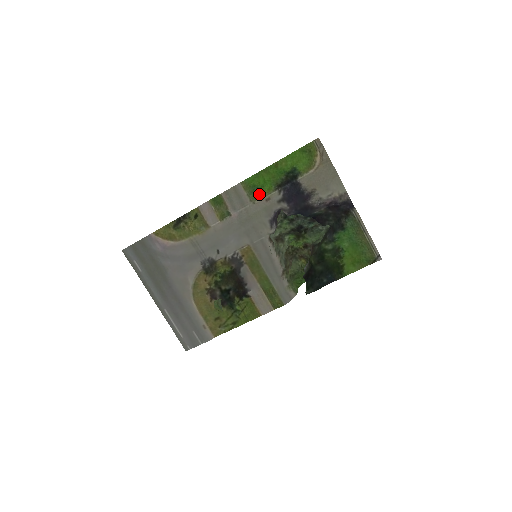
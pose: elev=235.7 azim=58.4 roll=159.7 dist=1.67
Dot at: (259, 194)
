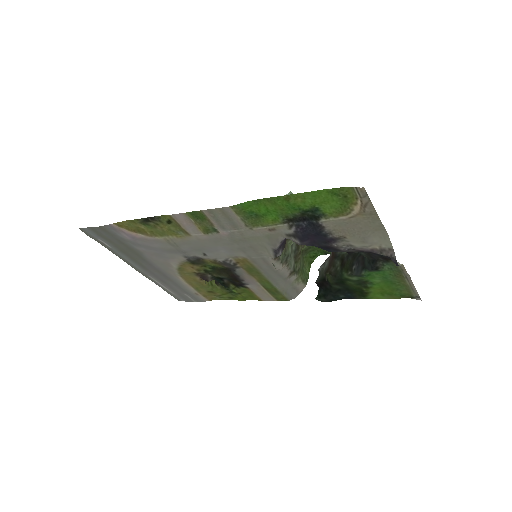
Dot at: (259, 222)
